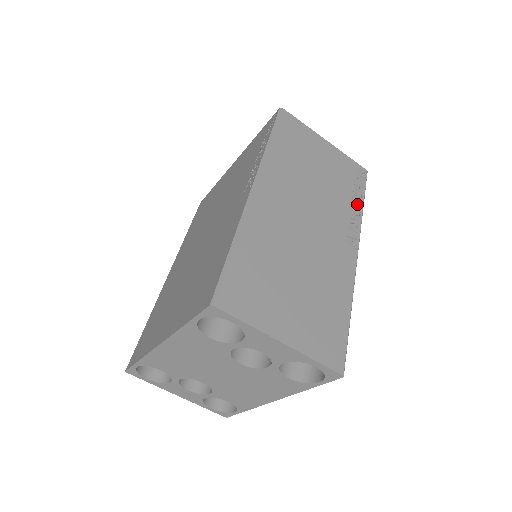
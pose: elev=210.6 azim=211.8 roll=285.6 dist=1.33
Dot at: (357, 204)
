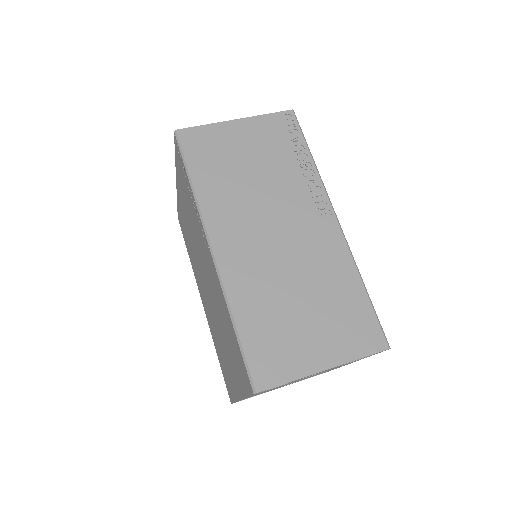
Dot at: (305, 162)
